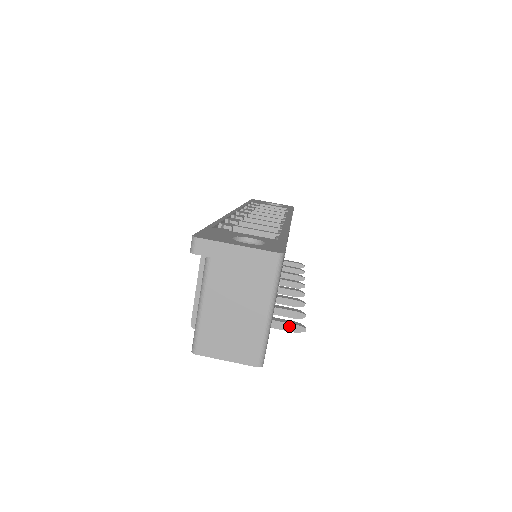
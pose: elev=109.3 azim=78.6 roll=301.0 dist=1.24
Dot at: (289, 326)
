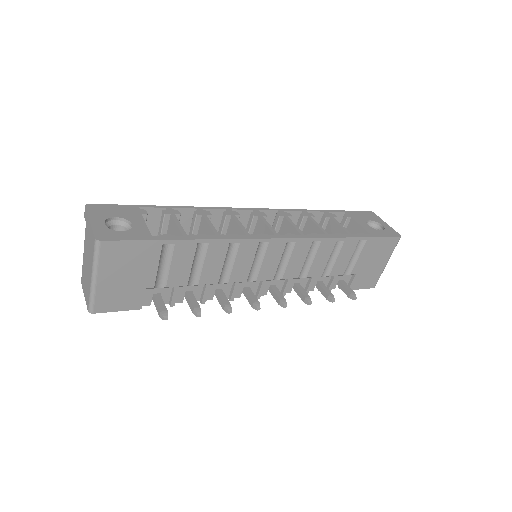
Dot at: (158, 309)
